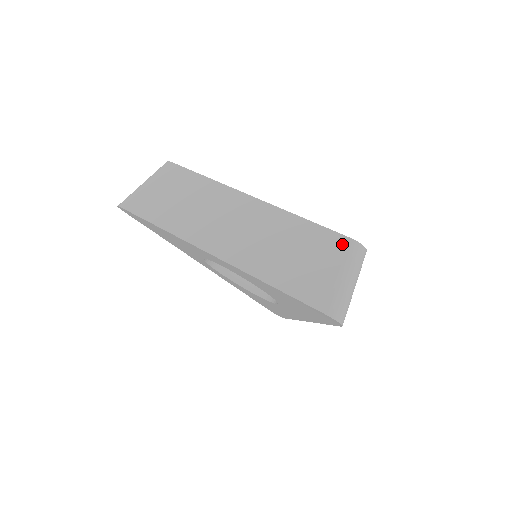
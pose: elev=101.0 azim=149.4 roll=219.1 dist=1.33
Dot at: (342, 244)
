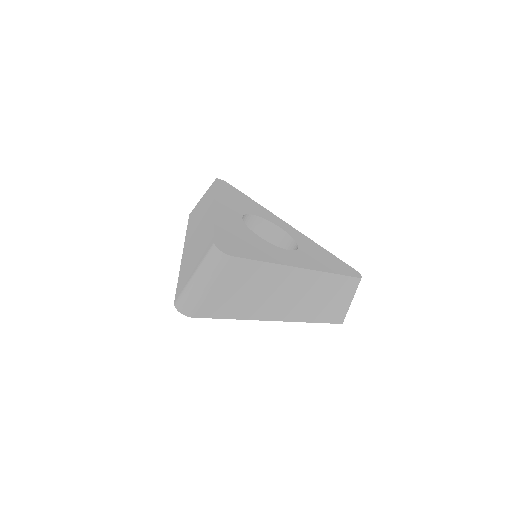
Dot at: (355, 284)
